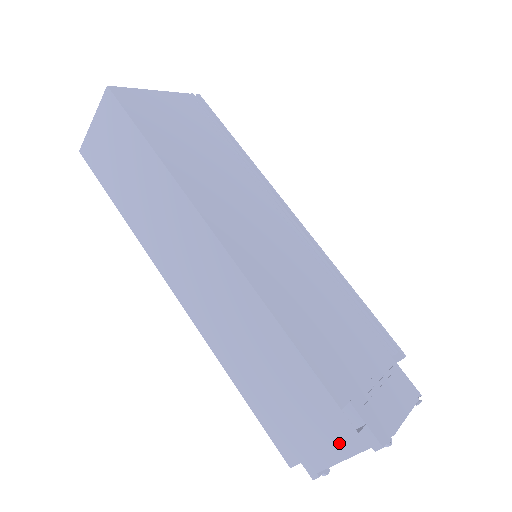
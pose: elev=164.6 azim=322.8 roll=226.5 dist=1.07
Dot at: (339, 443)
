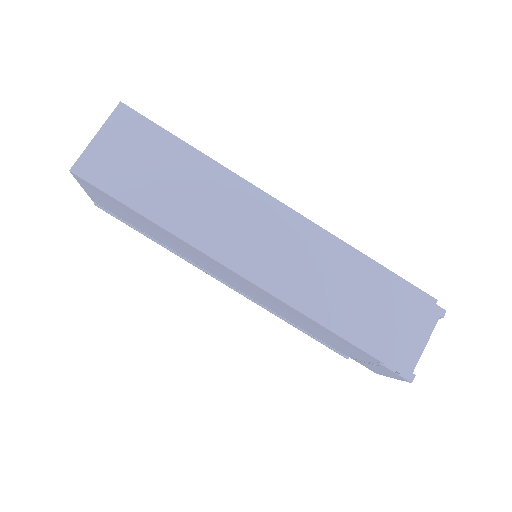
Dot at: occluded
